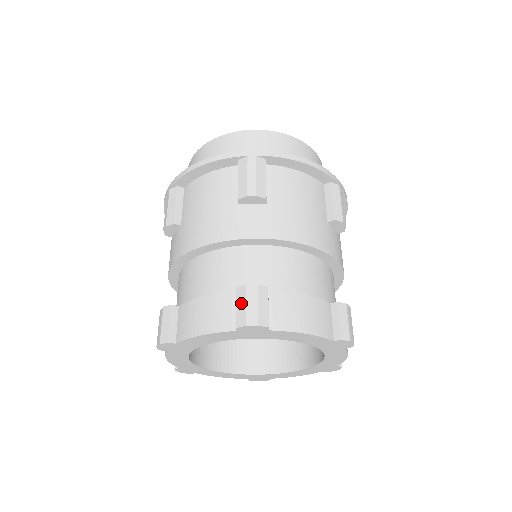
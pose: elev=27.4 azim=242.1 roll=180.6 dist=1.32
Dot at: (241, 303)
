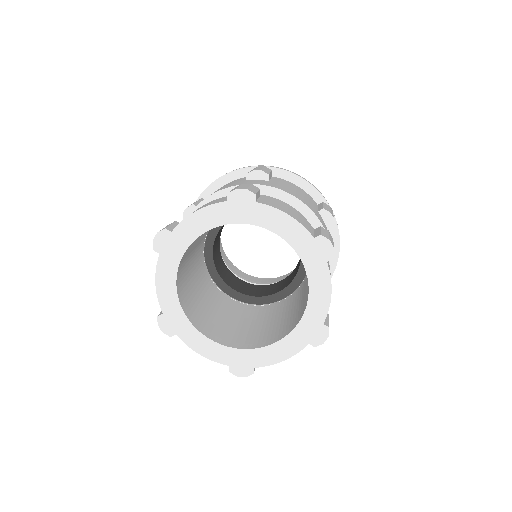
Dot at: occluded
